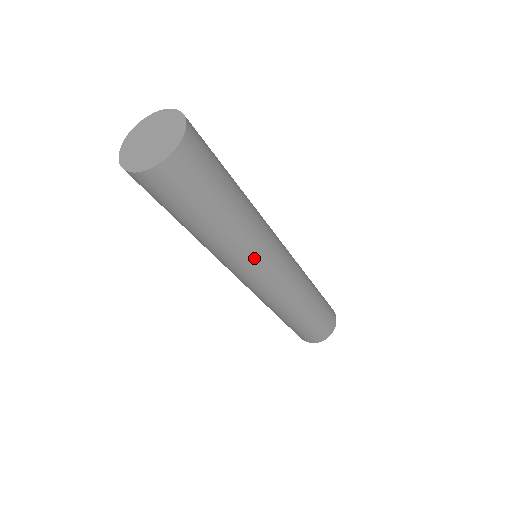
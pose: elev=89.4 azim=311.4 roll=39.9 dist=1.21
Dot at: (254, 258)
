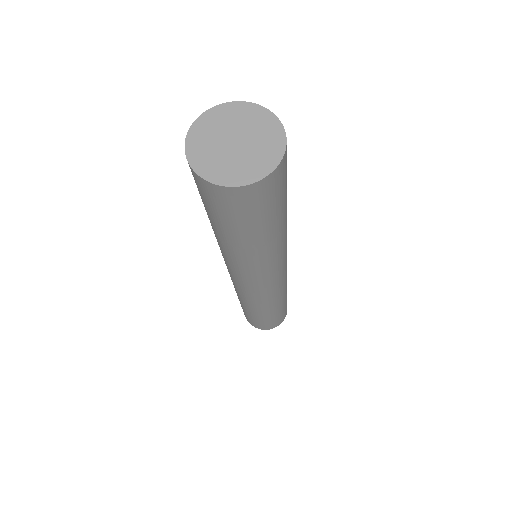
Dot at: (285, 252)
